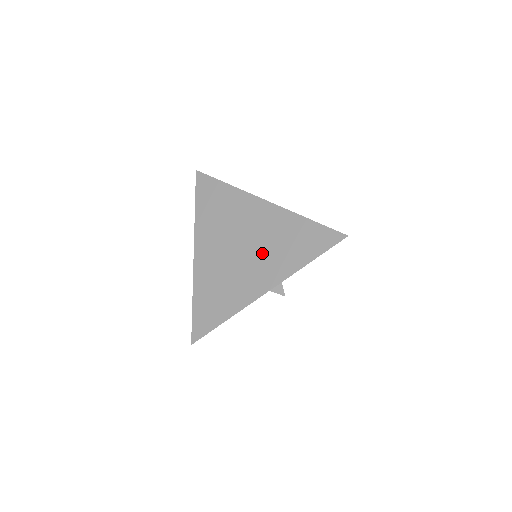
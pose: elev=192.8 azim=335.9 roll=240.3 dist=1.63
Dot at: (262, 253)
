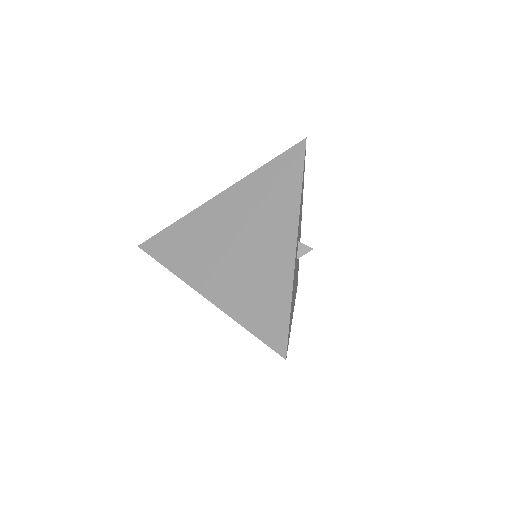
Dot at: (259, 223)
